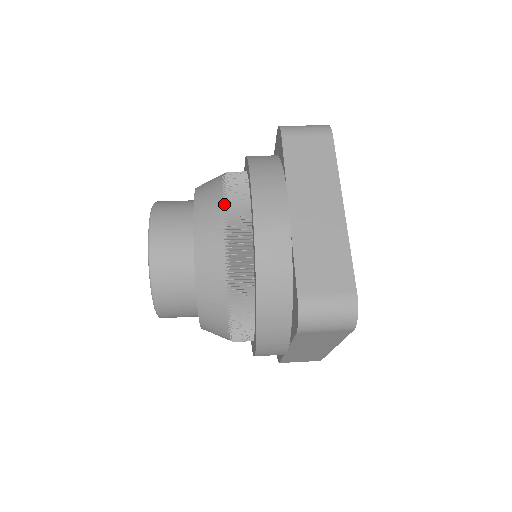
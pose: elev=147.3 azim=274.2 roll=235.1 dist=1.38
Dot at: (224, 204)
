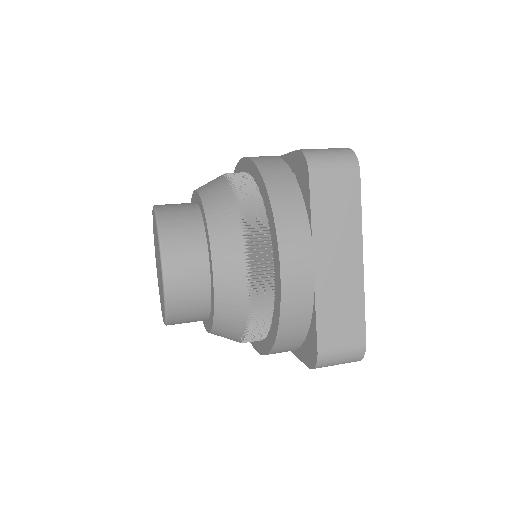
Dot at: (246, 251)
